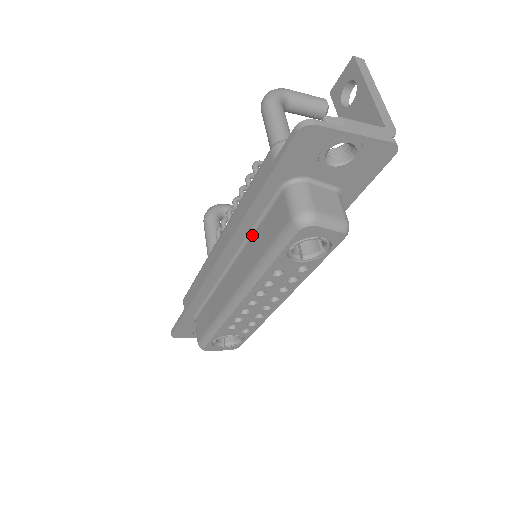
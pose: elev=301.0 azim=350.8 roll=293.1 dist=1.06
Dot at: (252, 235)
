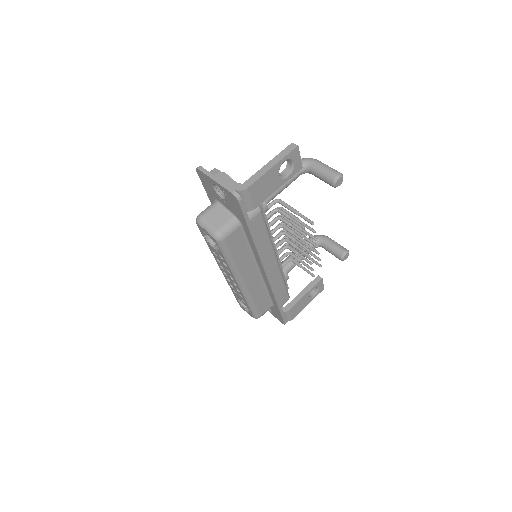
Dot at: occluded
